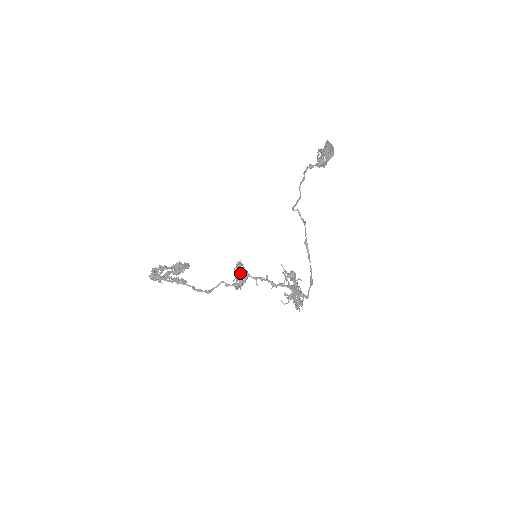
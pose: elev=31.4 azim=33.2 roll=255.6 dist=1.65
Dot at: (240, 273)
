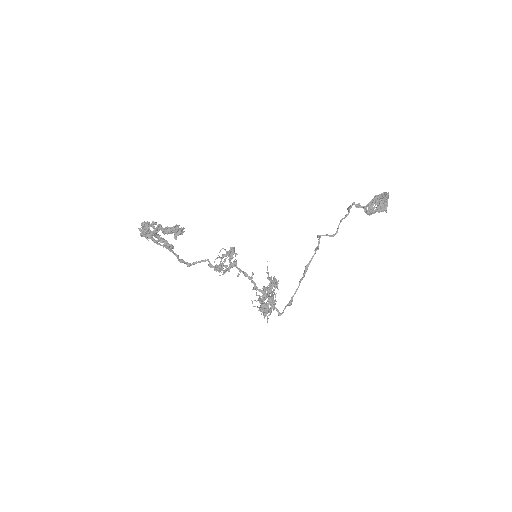
Dot at: (226, 255)
